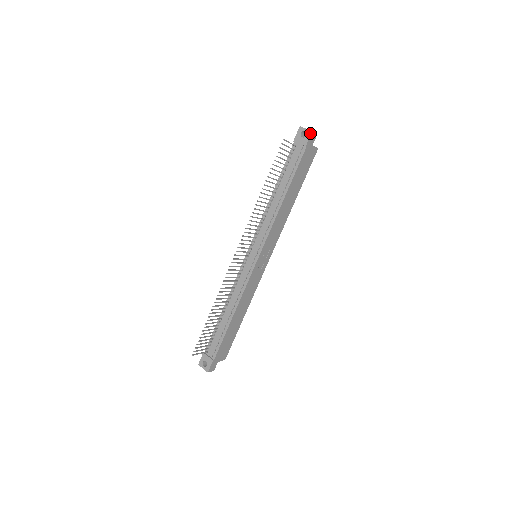
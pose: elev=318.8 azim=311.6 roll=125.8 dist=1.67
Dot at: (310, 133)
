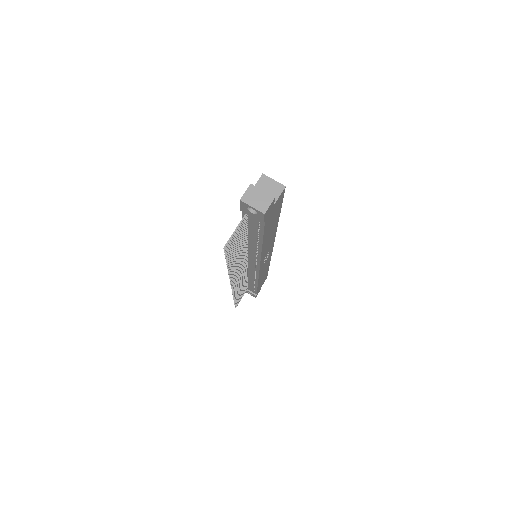
Dot at: (262, 215)
